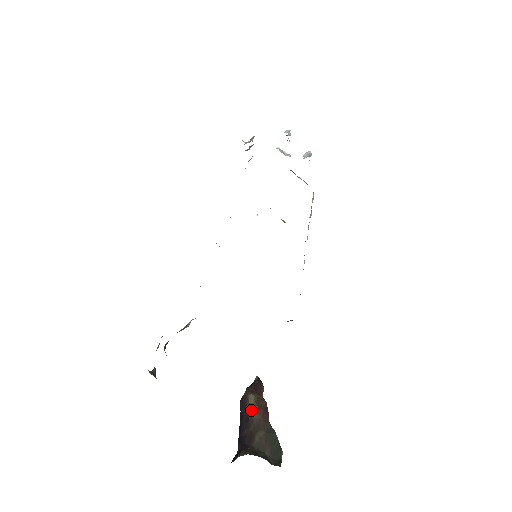
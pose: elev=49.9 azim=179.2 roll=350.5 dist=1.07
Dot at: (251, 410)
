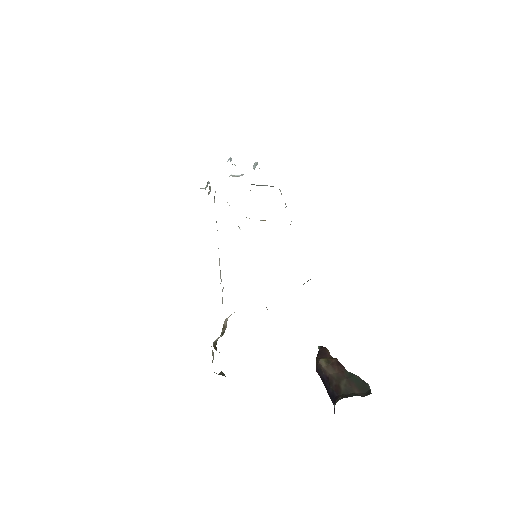
Dot at: (327, 371)
